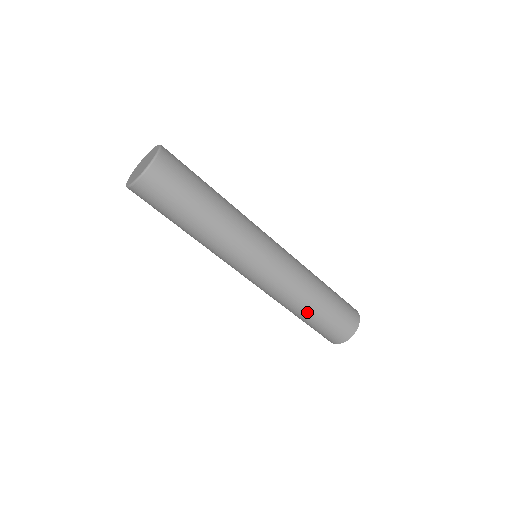
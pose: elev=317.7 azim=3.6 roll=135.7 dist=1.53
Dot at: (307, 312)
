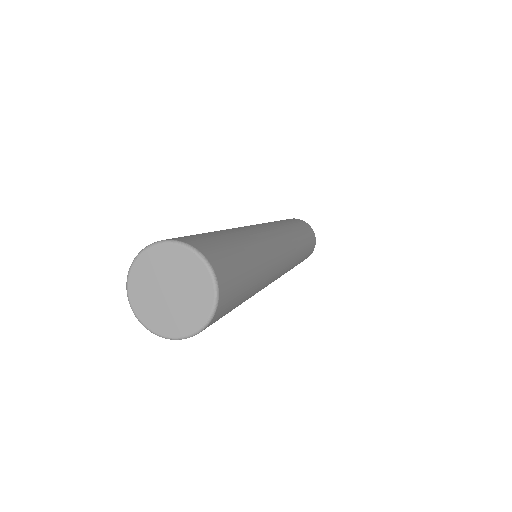
Dot at: occluded
